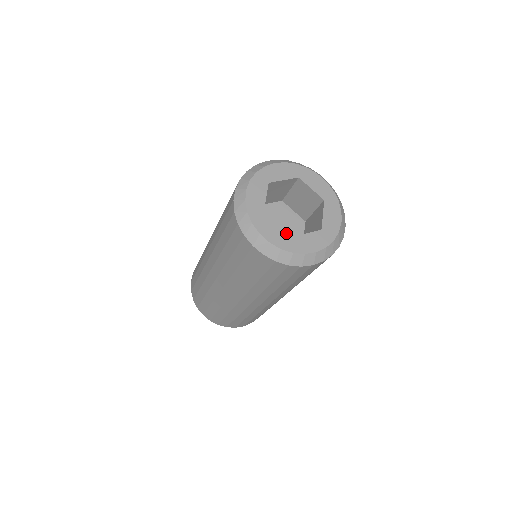
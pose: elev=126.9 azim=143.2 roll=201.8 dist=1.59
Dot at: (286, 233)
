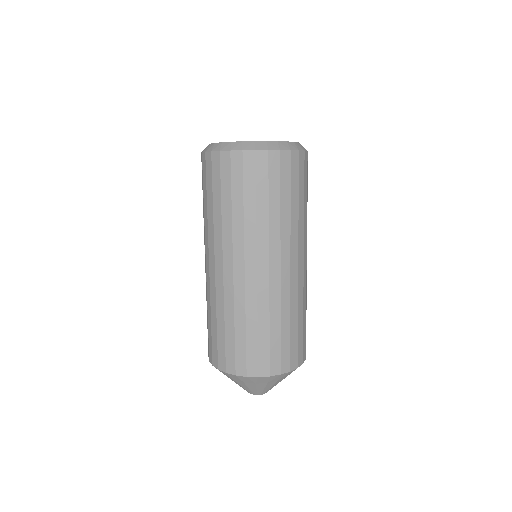
Dot at: occluded
